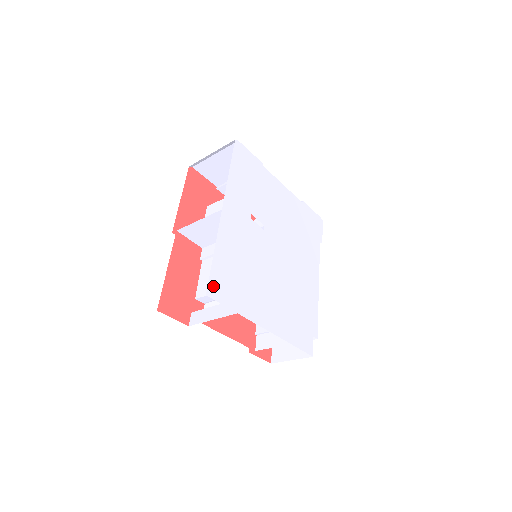
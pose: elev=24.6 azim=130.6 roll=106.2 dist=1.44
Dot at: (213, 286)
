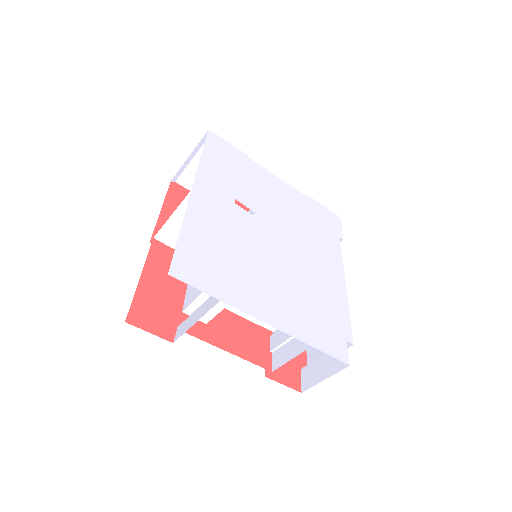
Dot at: (179, 266)
